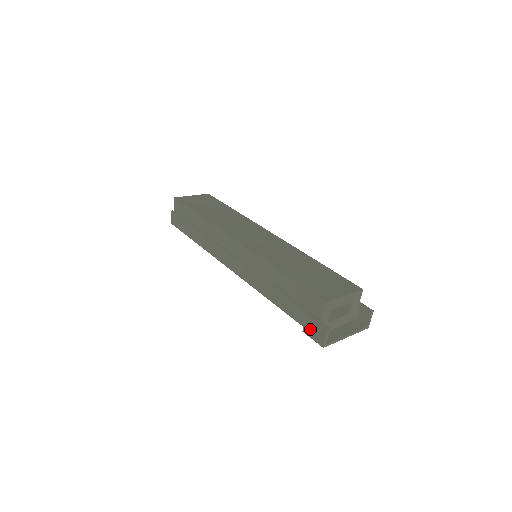
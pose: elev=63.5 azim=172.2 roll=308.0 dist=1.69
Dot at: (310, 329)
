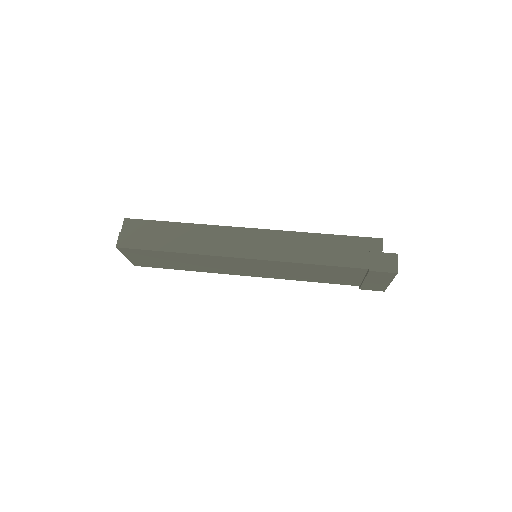
Dot at: (378, 263)
